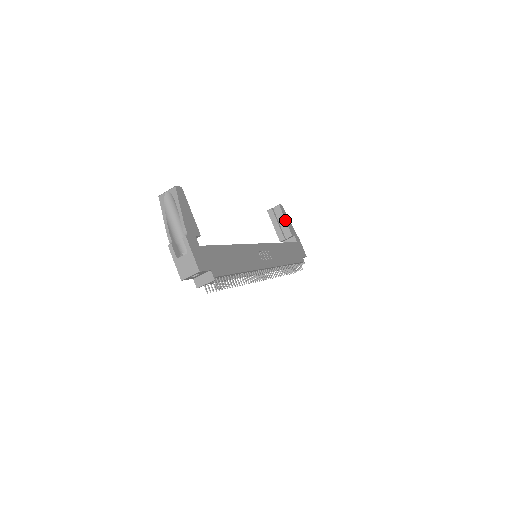
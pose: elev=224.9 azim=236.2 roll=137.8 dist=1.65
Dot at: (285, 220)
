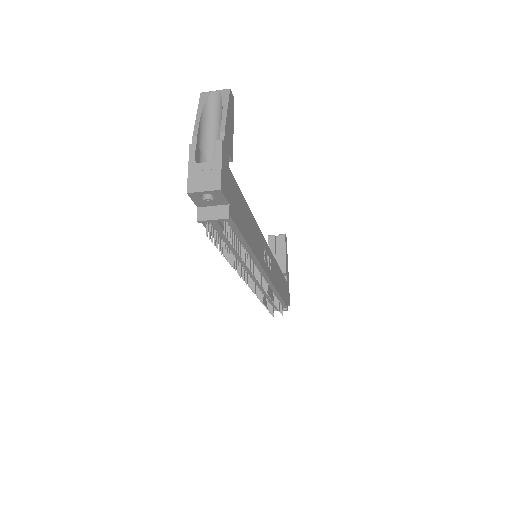
Dot at: (285, 253)
